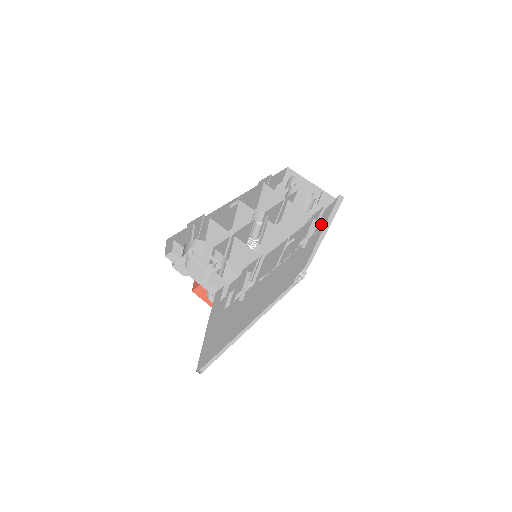
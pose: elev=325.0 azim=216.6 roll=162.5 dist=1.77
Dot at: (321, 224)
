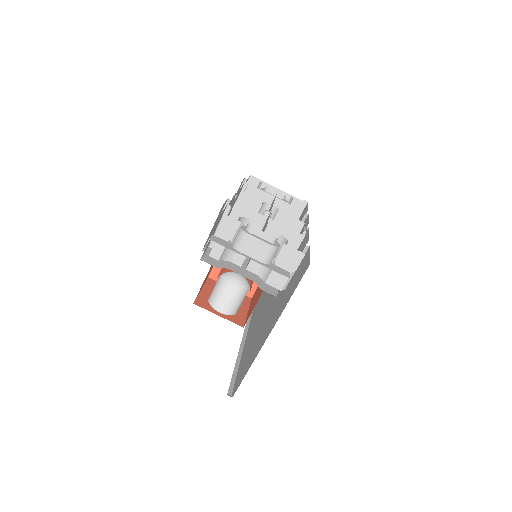
Dot at: occluded
